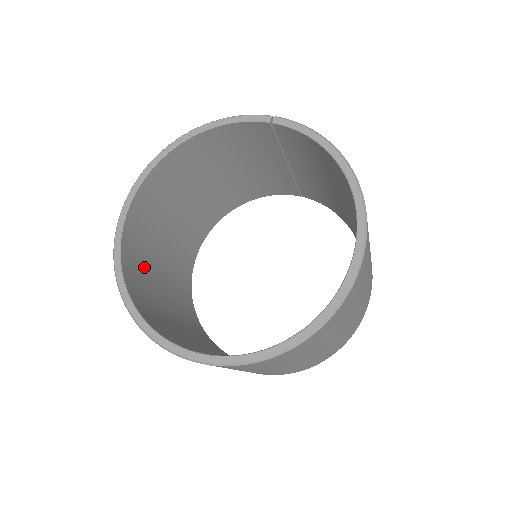
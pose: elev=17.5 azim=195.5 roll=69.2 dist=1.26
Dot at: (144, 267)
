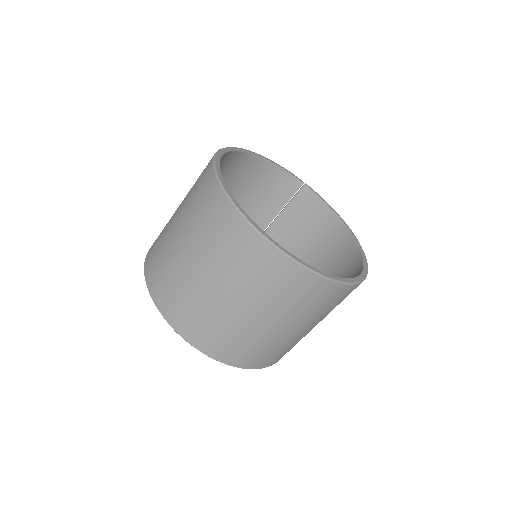
Dot at: occluded
